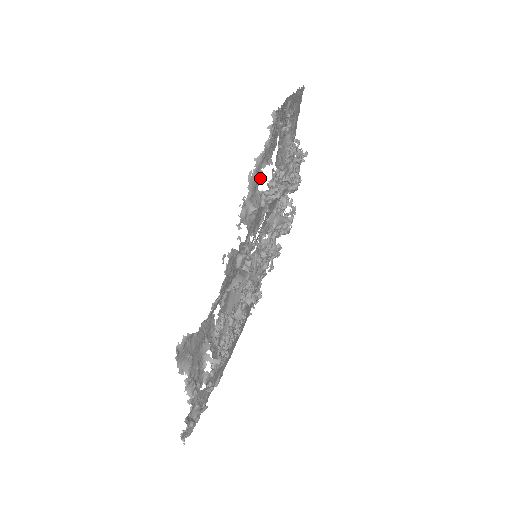
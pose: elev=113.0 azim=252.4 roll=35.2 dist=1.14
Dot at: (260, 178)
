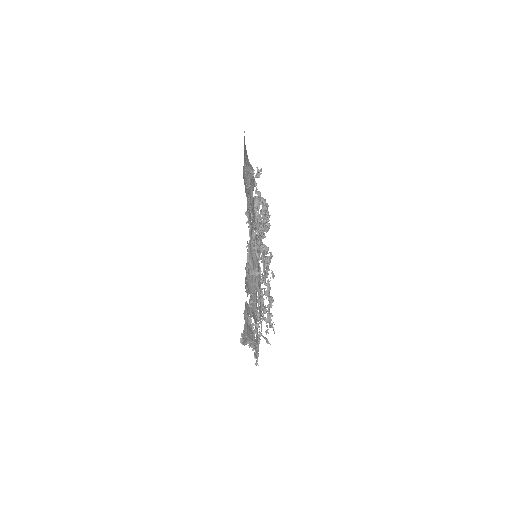
Dot at: occluded
